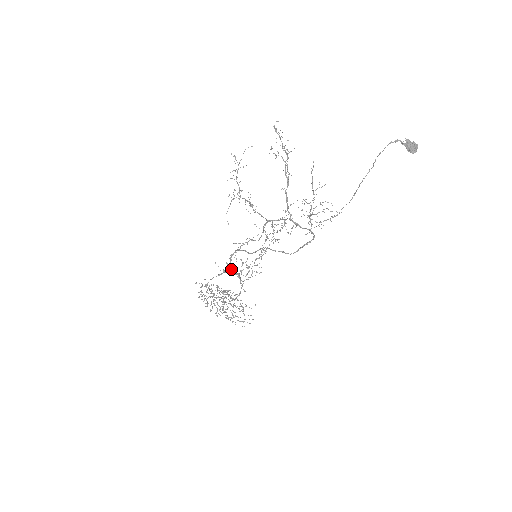
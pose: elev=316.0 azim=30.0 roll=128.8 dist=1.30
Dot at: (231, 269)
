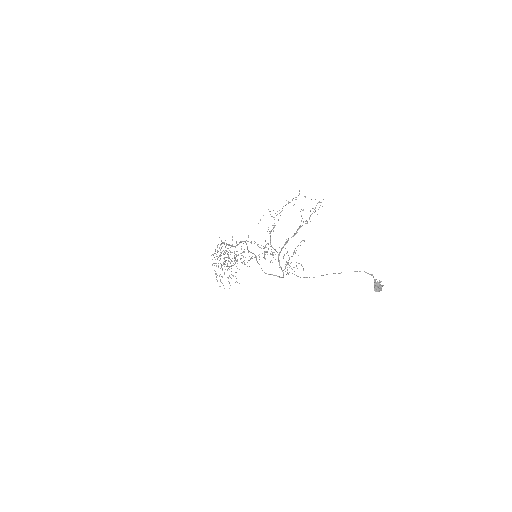
Dot at: occluded
